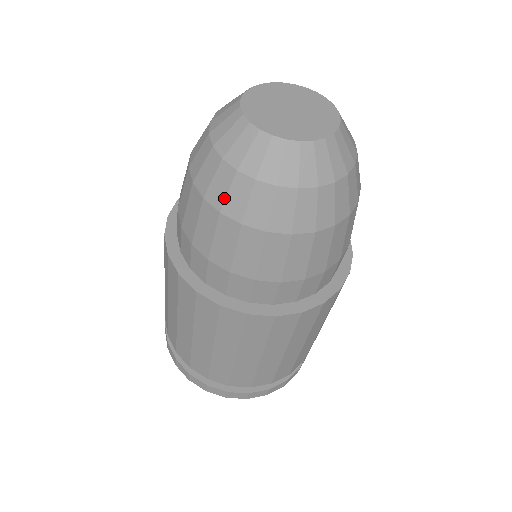
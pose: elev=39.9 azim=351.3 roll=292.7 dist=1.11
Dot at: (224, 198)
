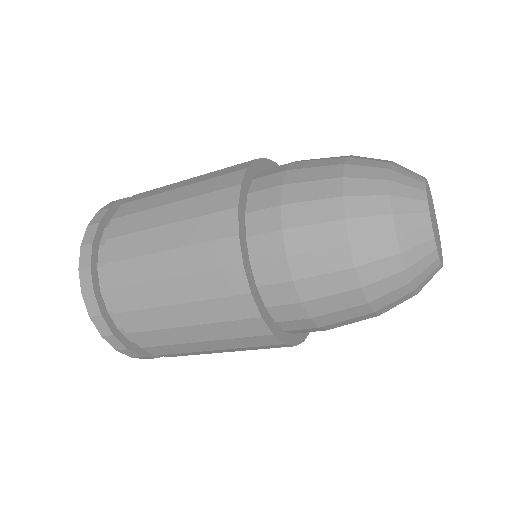
Dot at: (370, 261)
